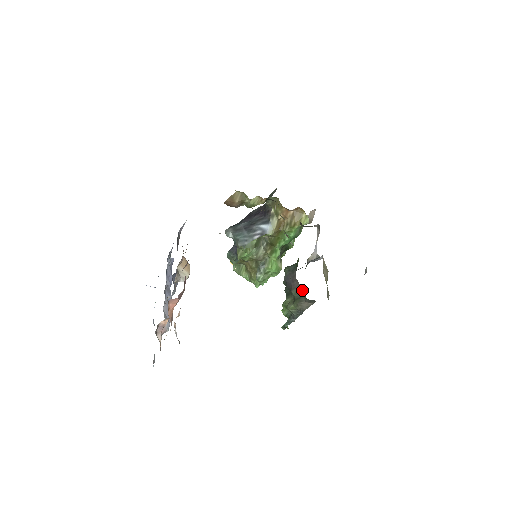
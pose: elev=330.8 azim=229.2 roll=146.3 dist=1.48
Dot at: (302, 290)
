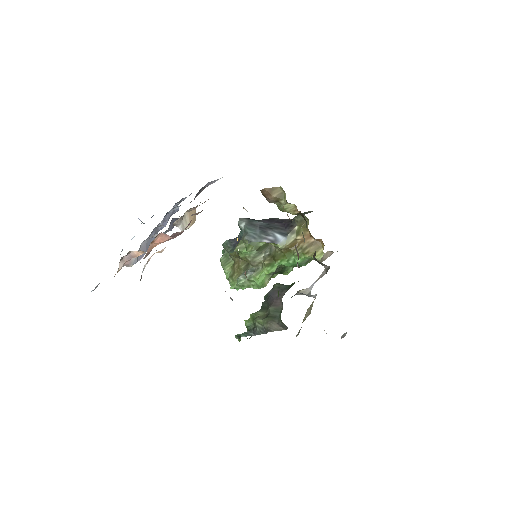
Dot at: (281, 311)
